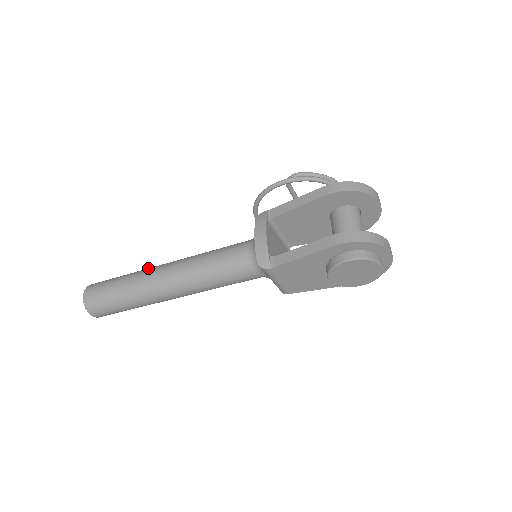
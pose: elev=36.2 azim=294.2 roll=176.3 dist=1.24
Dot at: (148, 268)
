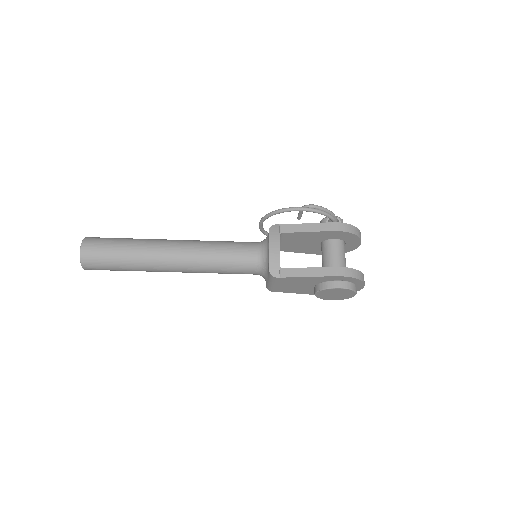
Dot at: (153, 239)
